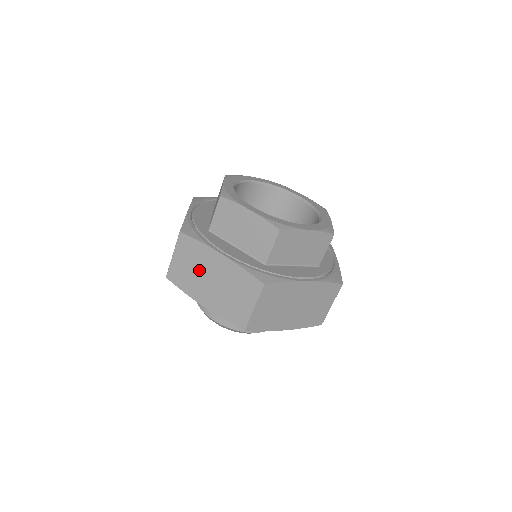
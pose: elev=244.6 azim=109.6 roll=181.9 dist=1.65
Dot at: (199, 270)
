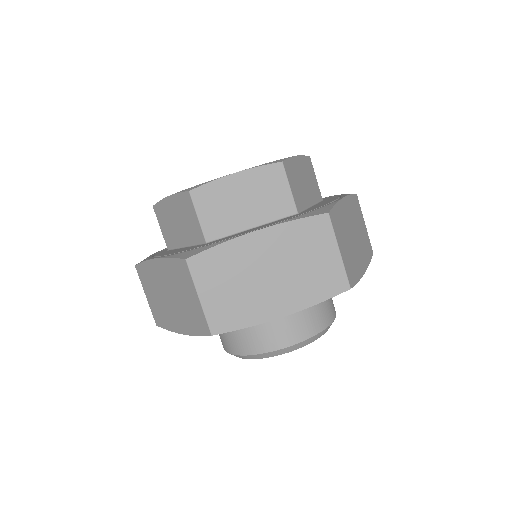
Dot at: (159, 294)
